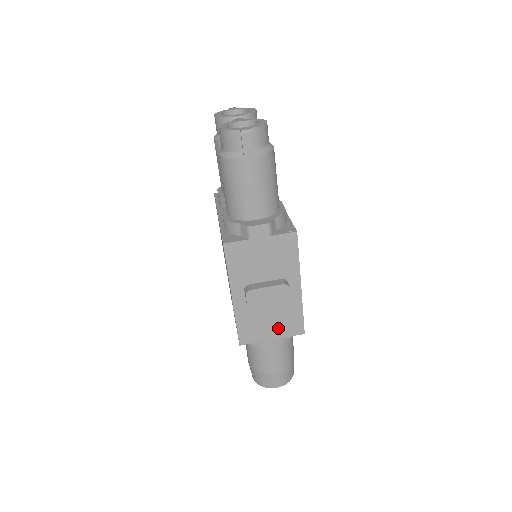
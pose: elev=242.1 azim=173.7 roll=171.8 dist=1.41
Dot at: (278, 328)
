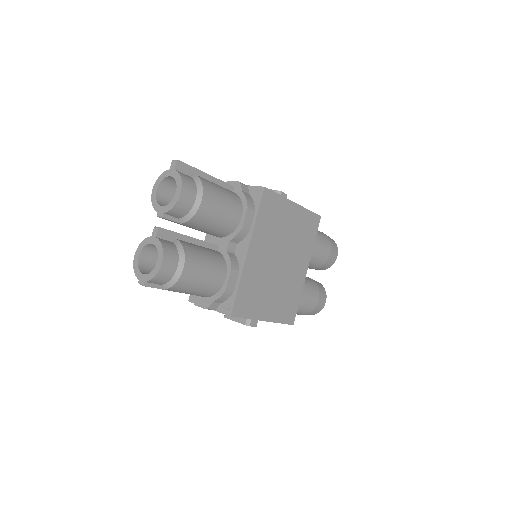
Dot at: occluded
